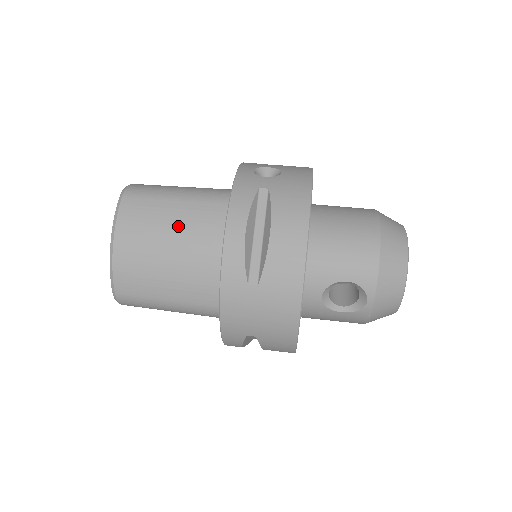
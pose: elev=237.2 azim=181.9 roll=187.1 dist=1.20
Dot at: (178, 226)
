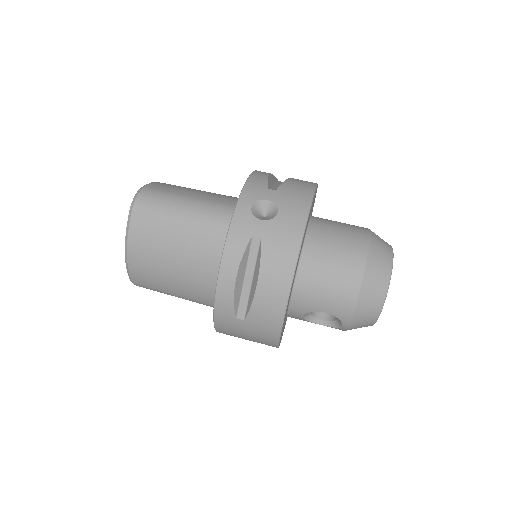
Dot at: (182, 247)
